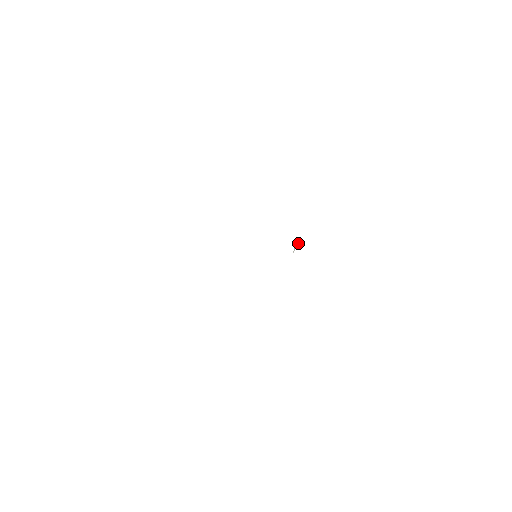
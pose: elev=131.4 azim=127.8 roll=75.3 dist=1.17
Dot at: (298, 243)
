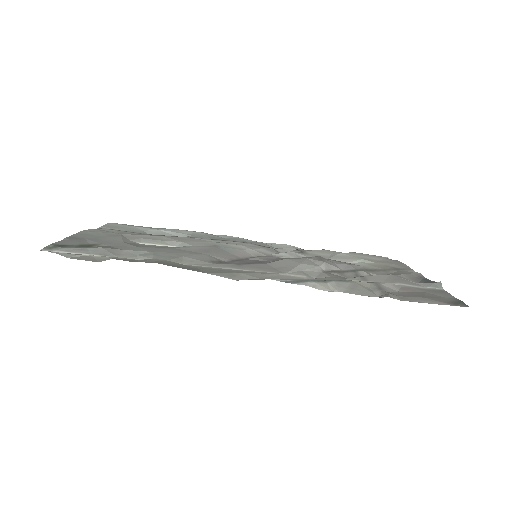
Dot at: occluded
